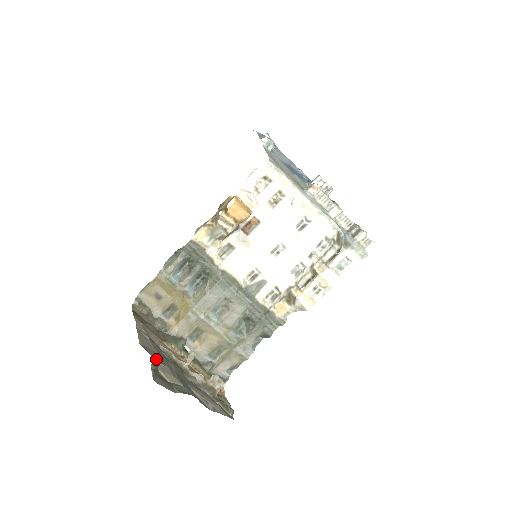
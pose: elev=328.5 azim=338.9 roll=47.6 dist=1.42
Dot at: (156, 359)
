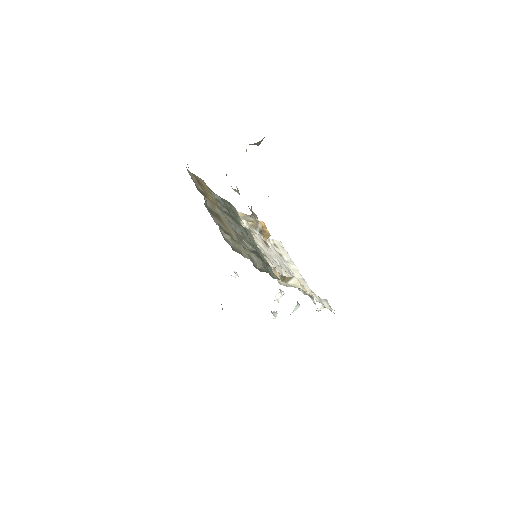
Dot at: (261, 141)
